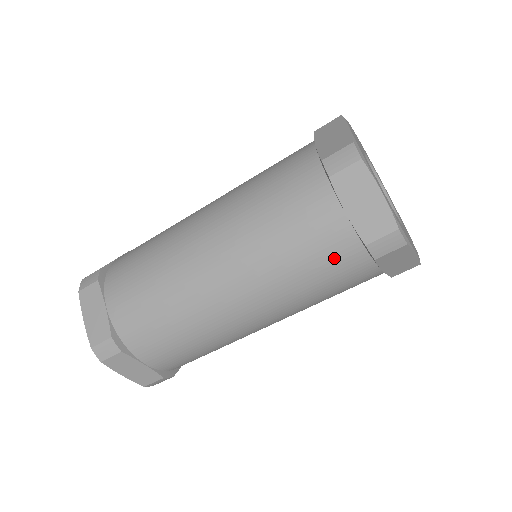
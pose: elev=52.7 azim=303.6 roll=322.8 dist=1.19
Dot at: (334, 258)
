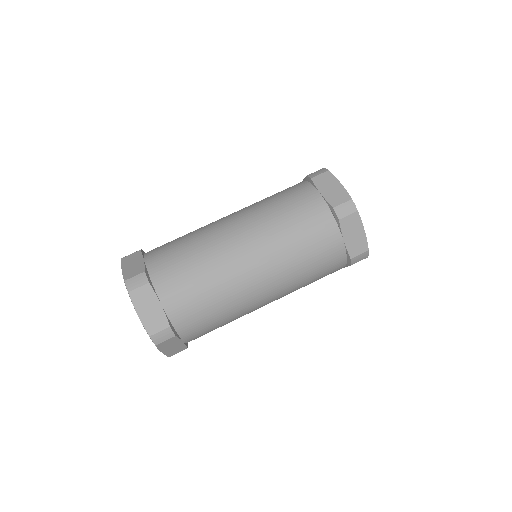
Dot at: (290, 189)
